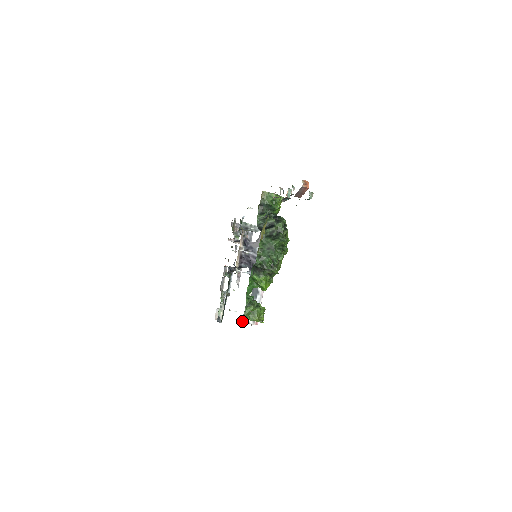
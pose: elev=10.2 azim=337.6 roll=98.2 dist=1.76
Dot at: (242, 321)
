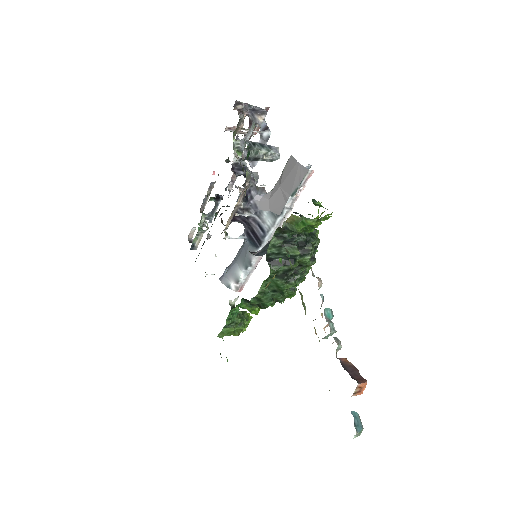
Dot at: (222, 279)
